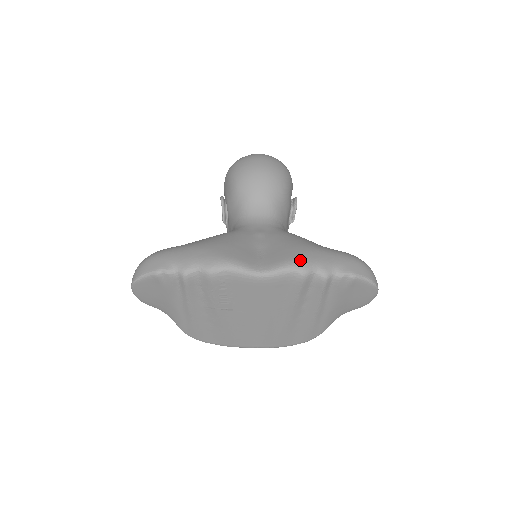
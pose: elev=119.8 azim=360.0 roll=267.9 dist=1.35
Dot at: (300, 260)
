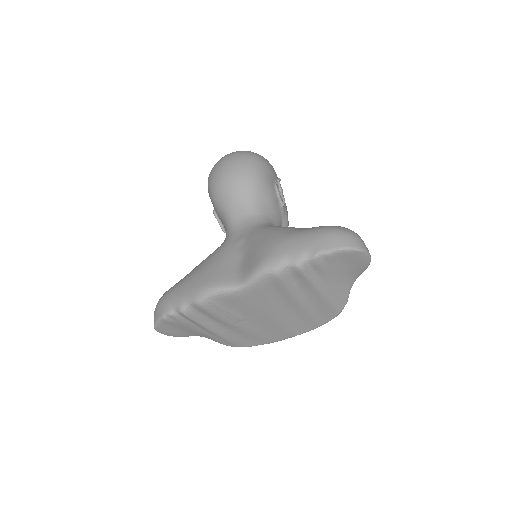
Dot at: (268, 260)
